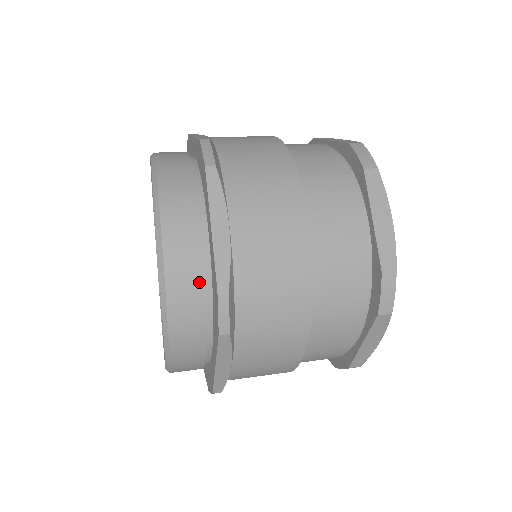
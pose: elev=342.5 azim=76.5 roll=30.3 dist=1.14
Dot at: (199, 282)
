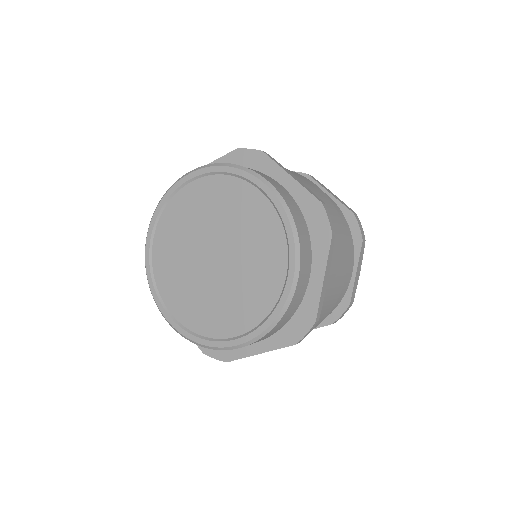
Dot at: (299, 211)
